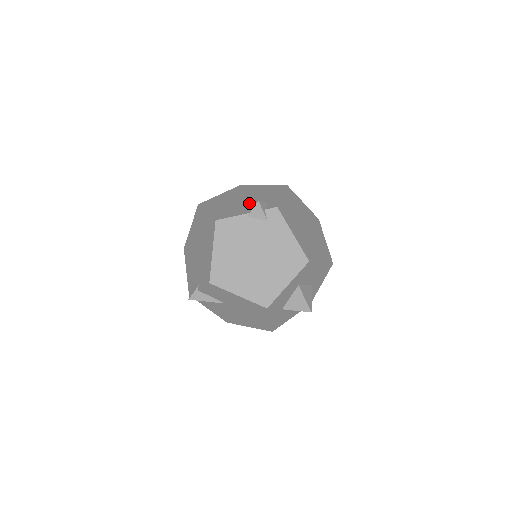
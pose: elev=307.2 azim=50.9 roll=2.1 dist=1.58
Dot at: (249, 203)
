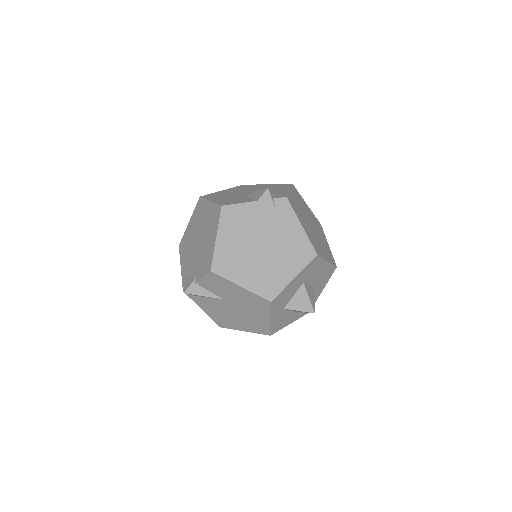
Dot at: (257, 192)
